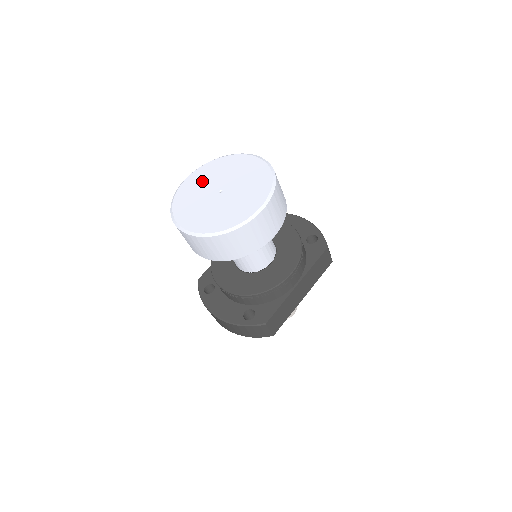
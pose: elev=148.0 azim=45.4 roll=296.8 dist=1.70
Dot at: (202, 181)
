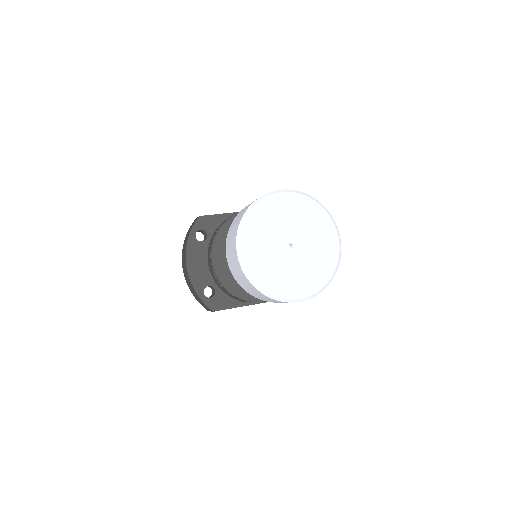
Dot at: (289, 213)
